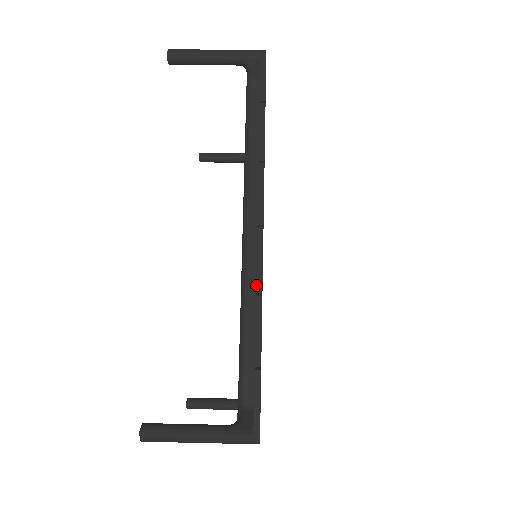
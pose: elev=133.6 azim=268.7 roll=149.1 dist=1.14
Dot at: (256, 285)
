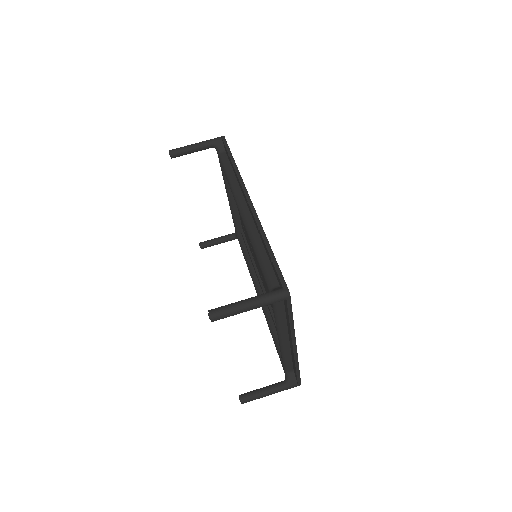
Dot at: (256, 223)
